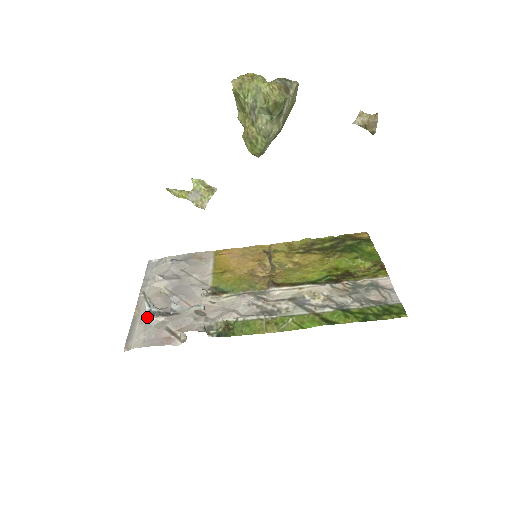
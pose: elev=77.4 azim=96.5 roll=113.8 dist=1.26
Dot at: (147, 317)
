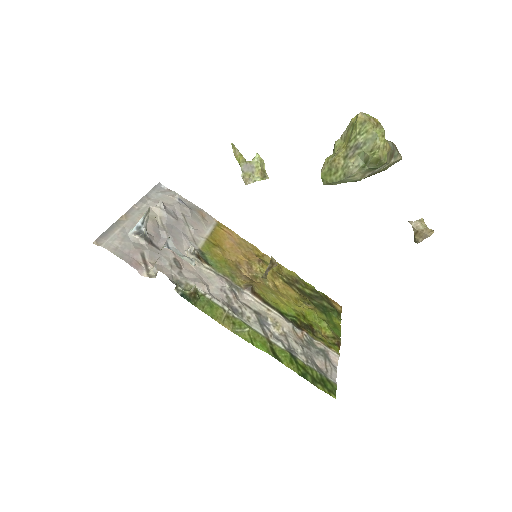
Dot at: (132, 230)
